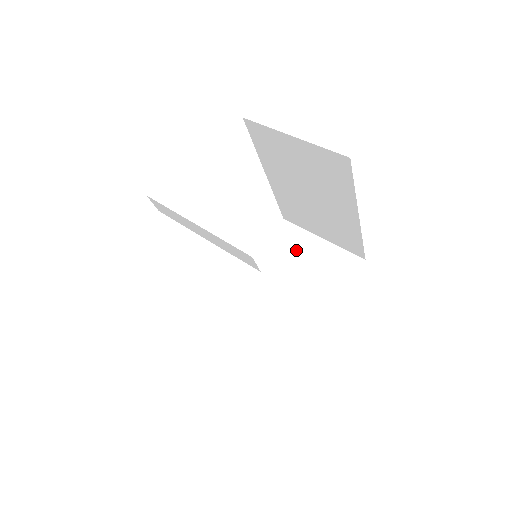
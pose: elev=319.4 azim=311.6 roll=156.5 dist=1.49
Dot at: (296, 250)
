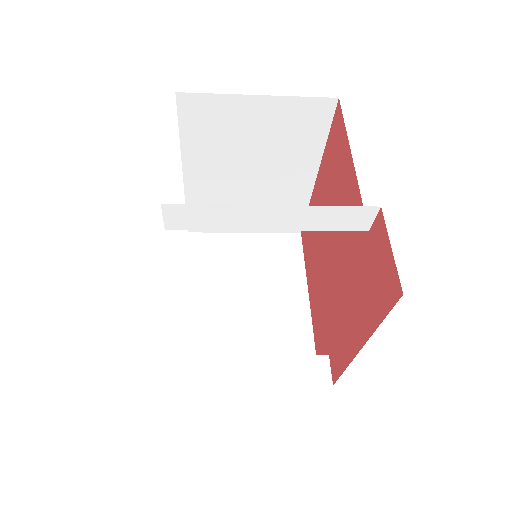
Dot at: (228, 256)
